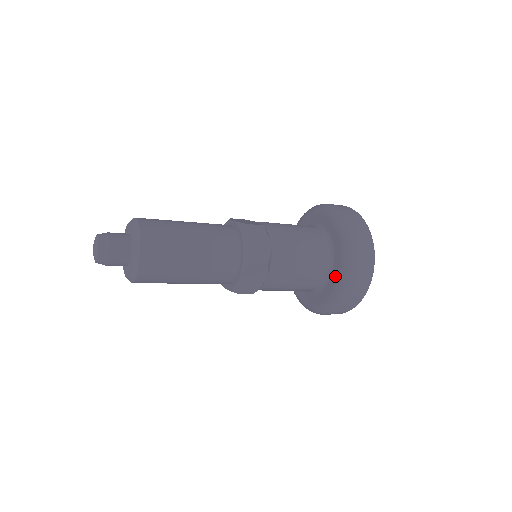
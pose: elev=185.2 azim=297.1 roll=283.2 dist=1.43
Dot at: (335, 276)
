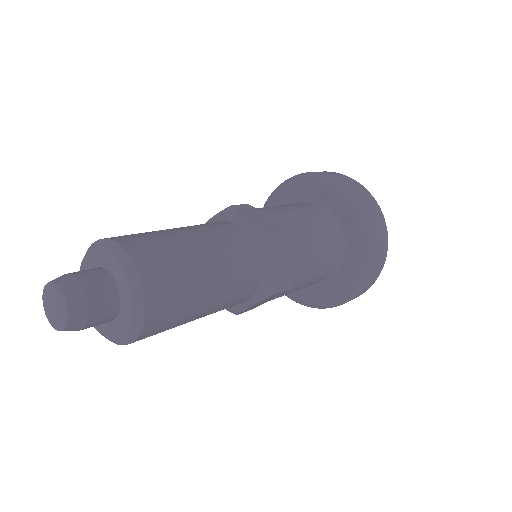
Dot at: (350, 228)
